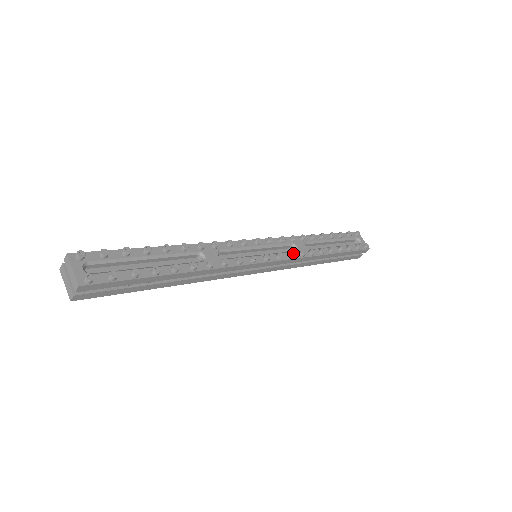
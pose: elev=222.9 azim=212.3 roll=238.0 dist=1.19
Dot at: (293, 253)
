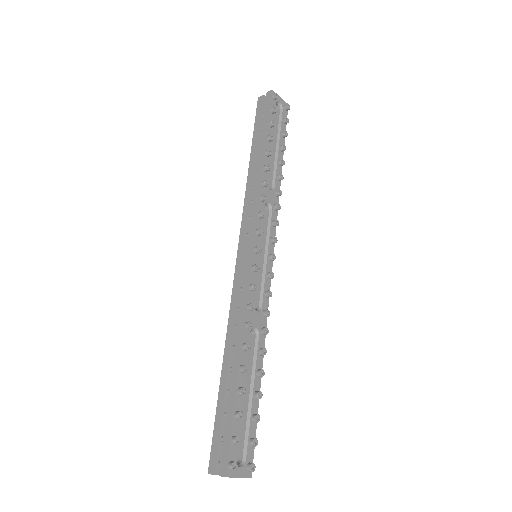
Dot at: (277, 221)
